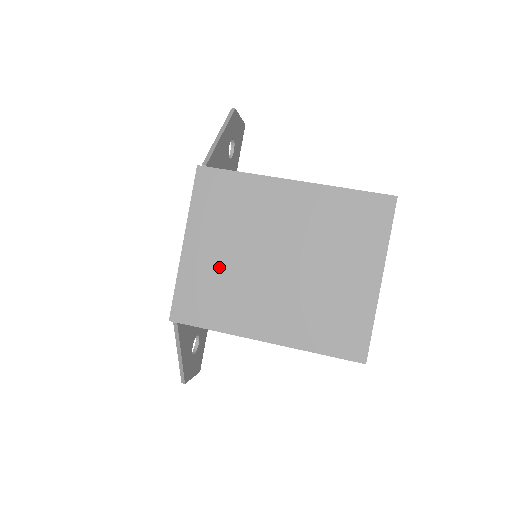
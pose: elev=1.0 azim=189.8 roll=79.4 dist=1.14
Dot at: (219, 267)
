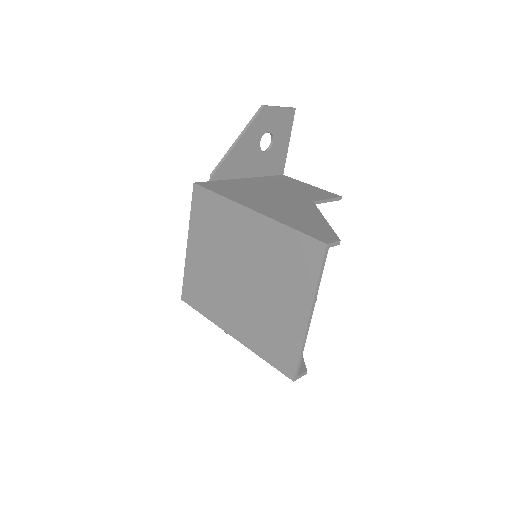
Dot at: (206, 269)
